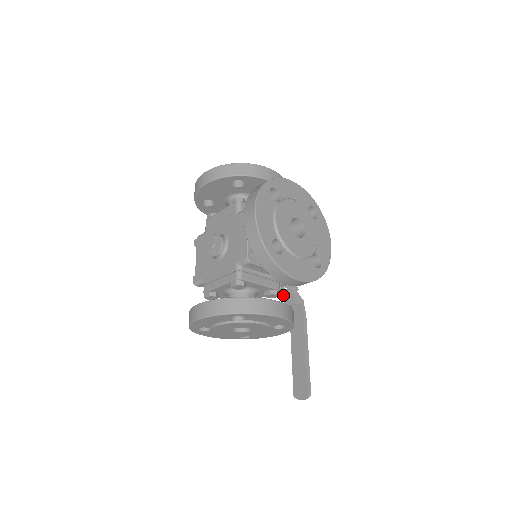
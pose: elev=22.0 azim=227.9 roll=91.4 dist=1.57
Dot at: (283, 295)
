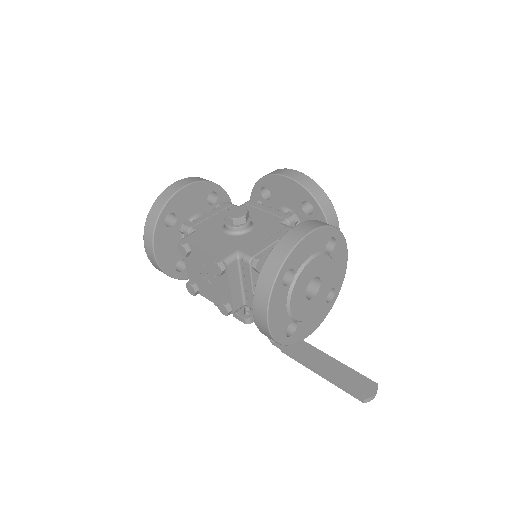
Dot at: occluded
